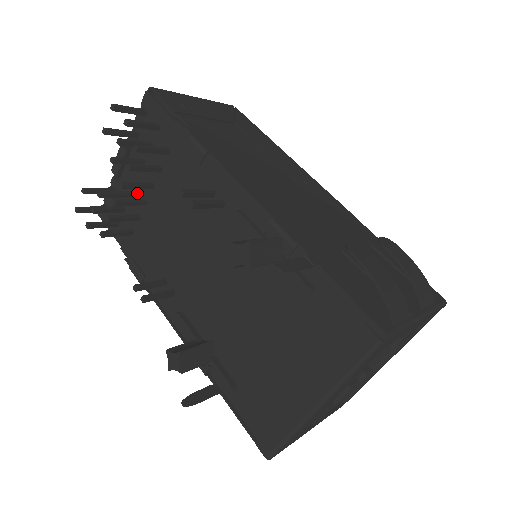
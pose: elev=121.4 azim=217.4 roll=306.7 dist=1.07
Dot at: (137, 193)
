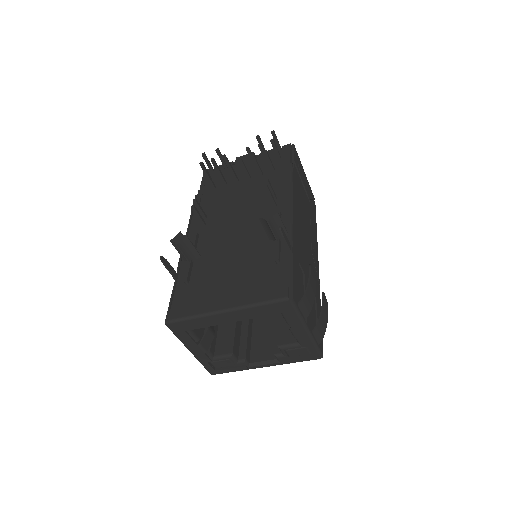
Dot at: (237, 175)
